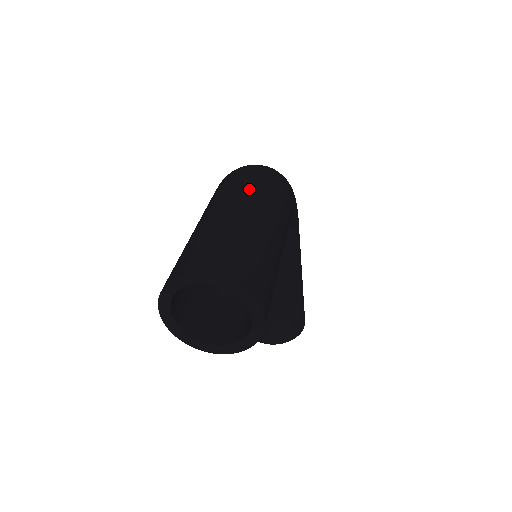
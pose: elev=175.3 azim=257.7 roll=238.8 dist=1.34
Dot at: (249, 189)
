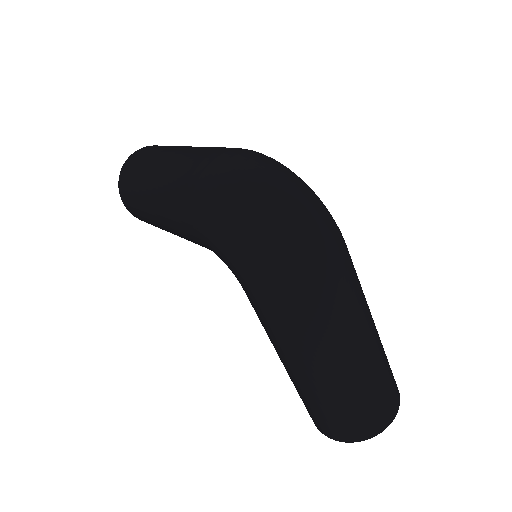
Dot at: (354, 306)
